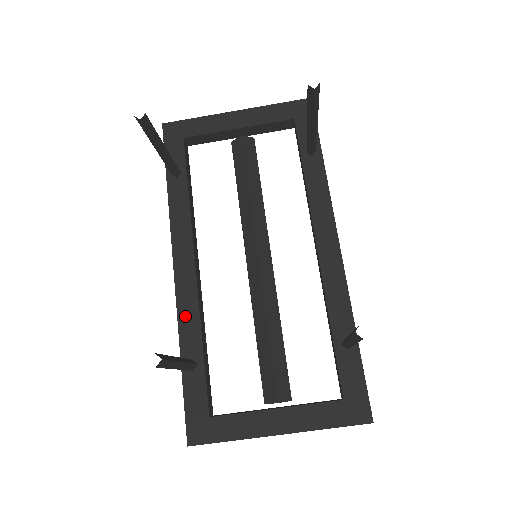
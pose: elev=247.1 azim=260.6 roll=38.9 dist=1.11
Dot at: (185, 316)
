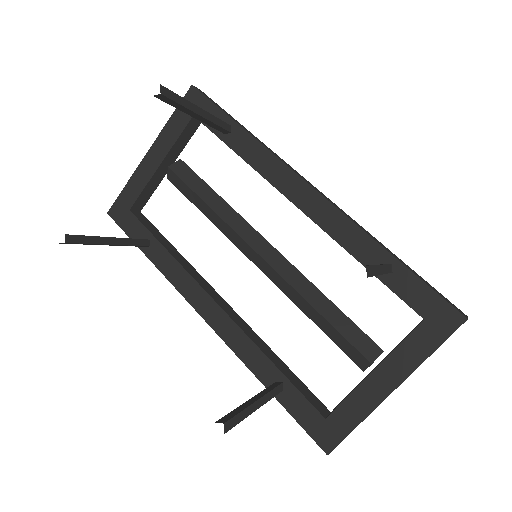
Dot at: (242, 351)
